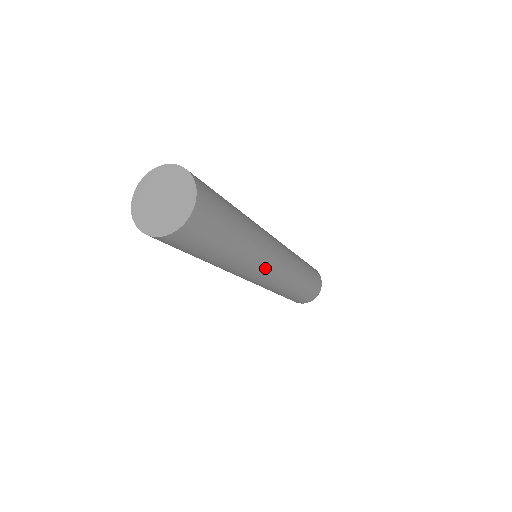
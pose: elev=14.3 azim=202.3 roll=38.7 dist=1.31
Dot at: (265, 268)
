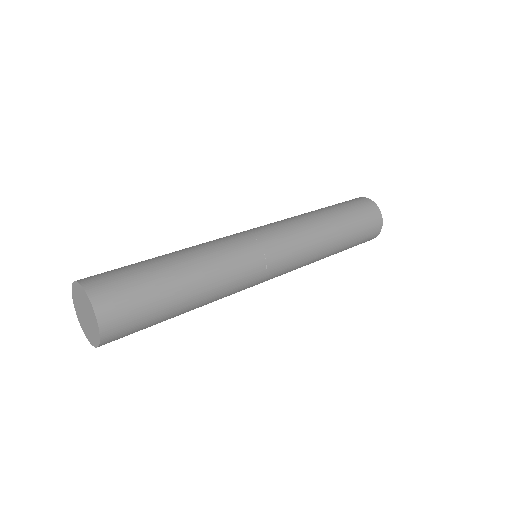
Dot at: occluded
